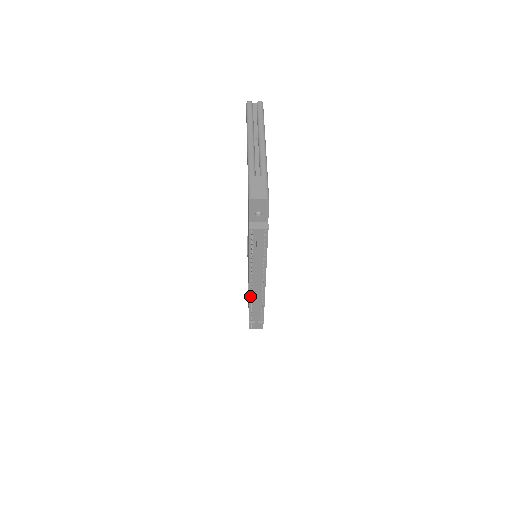
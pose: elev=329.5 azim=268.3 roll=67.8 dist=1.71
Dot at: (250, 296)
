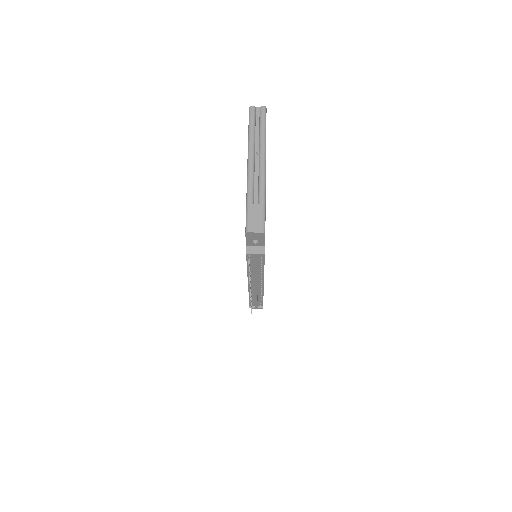
Dot at: occluded
